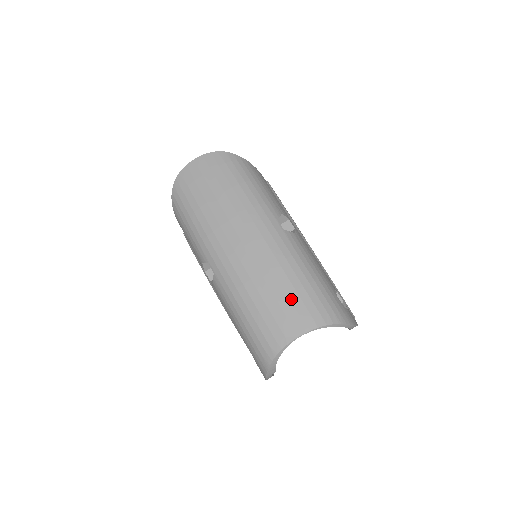
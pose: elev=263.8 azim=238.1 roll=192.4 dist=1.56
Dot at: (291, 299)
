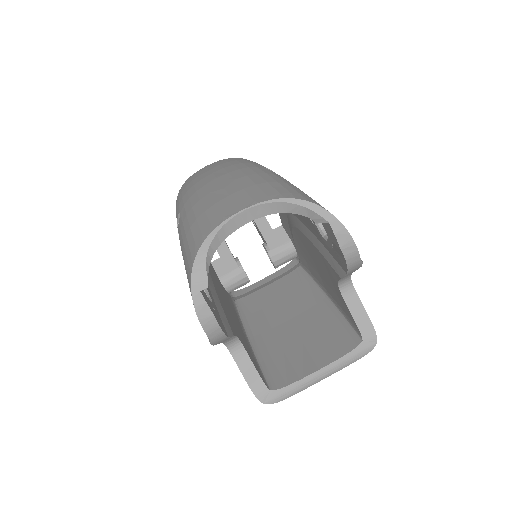
Dot at: (247, 189)
